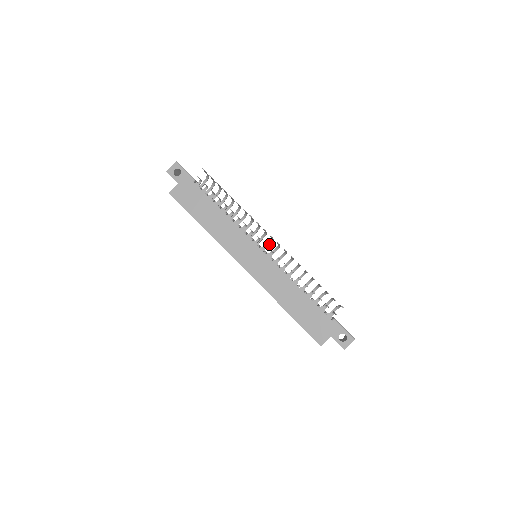
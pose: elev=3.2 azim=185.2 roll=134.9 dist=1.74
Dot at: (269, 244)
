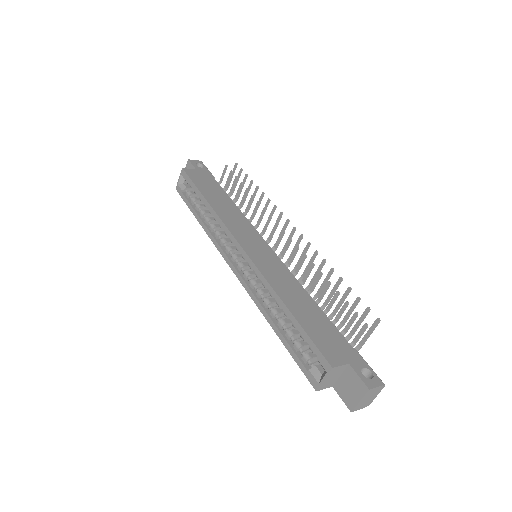
Dot at: occluded
